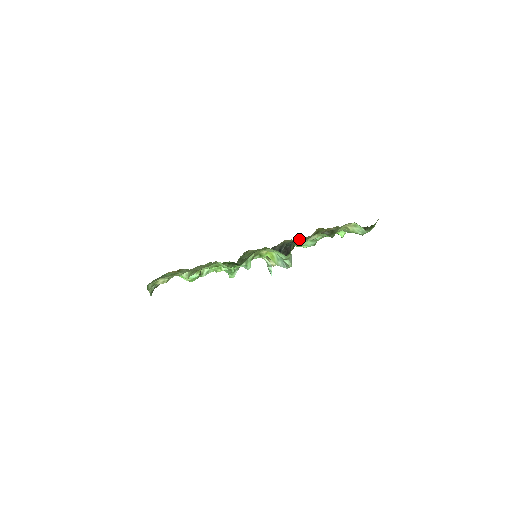
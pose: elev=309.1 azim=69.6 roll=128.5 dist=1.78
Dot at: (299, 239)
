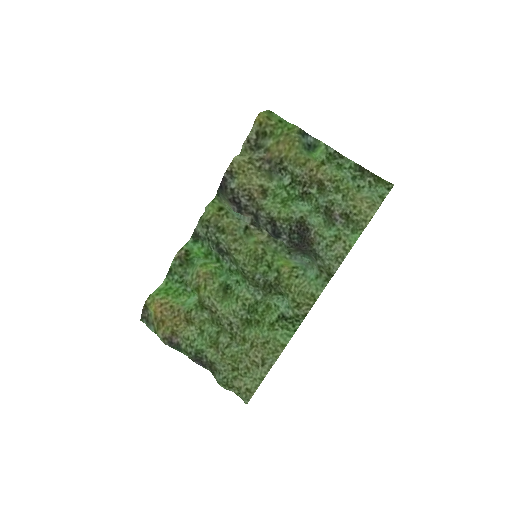
Dot at: (319, 247)
